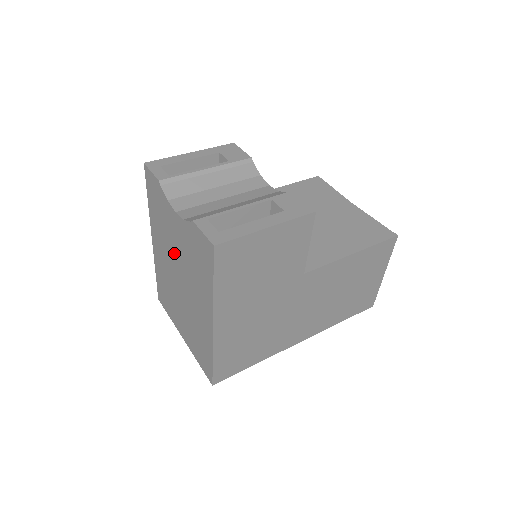
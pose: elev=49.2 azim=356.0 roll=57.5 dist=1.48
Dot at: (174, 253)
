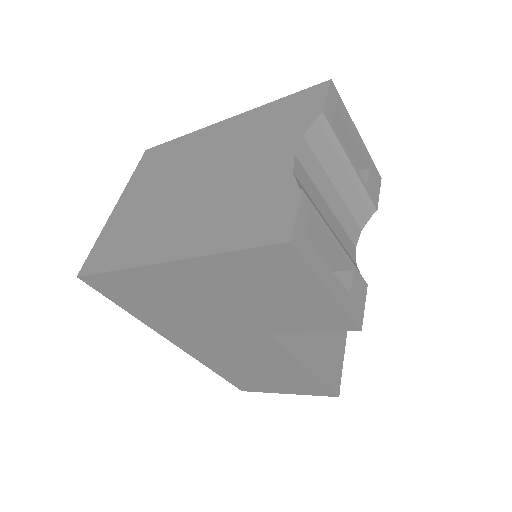
Dot at: (230, 165)
